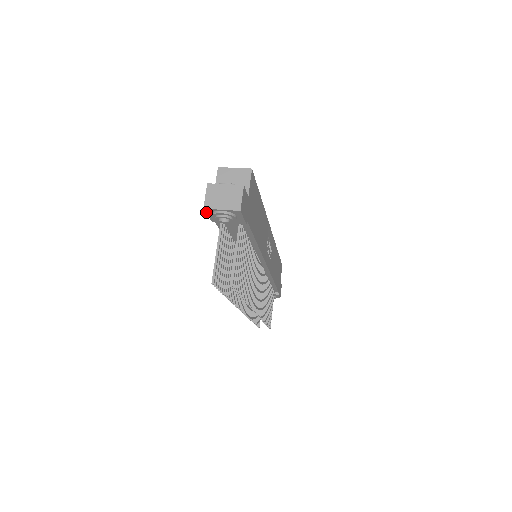
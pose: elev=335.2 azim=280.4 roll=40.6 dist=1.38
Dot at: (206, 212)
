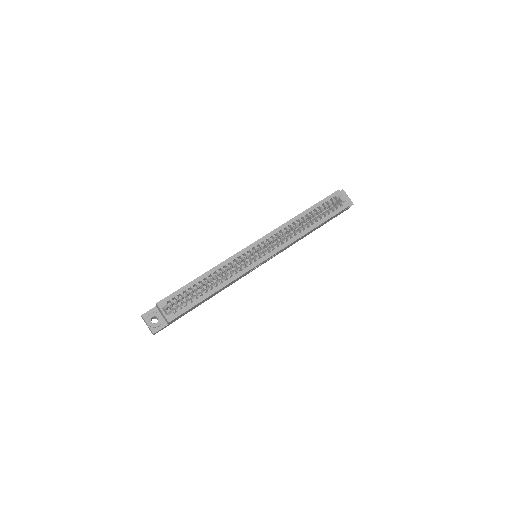
Dot at: occluded
